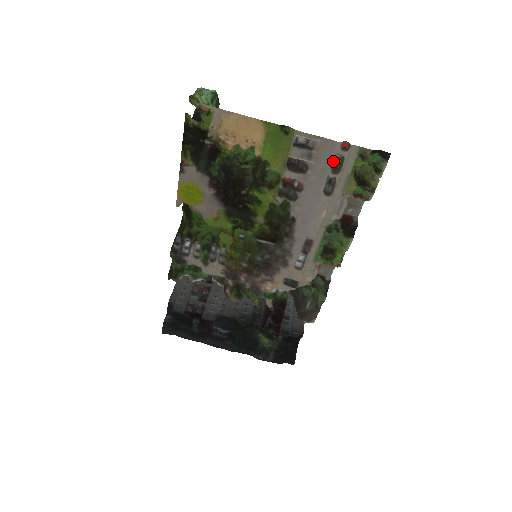
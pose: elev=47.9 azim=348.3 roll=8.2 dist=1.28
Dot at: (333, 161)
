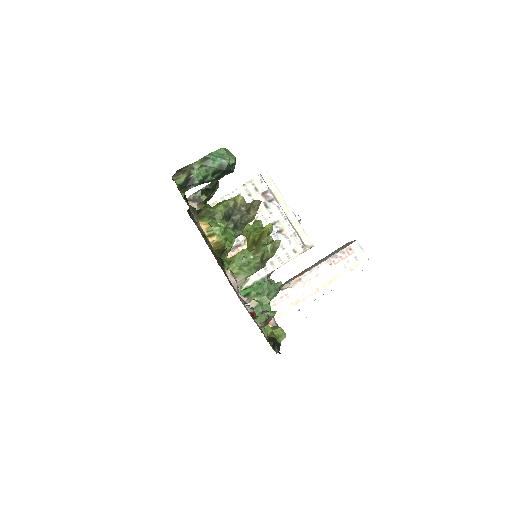
Dot at: (251, 308)
